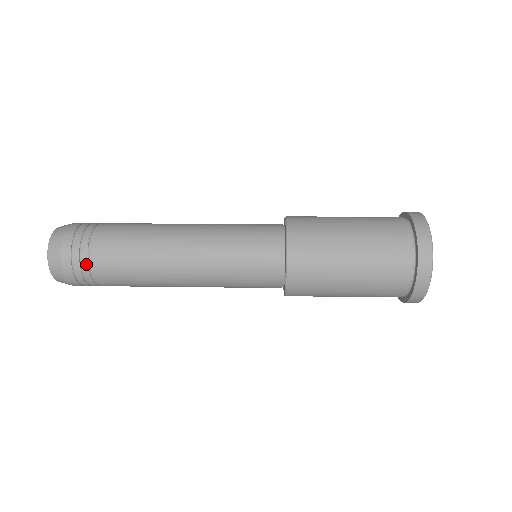
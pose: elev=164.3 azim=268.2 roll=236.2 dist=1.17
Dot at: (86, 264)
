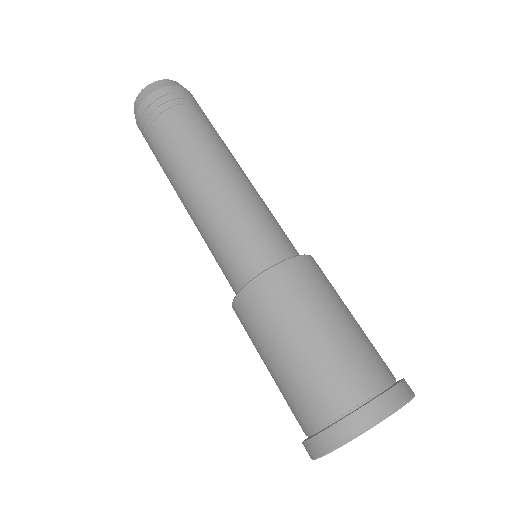
Dot at: occluded
